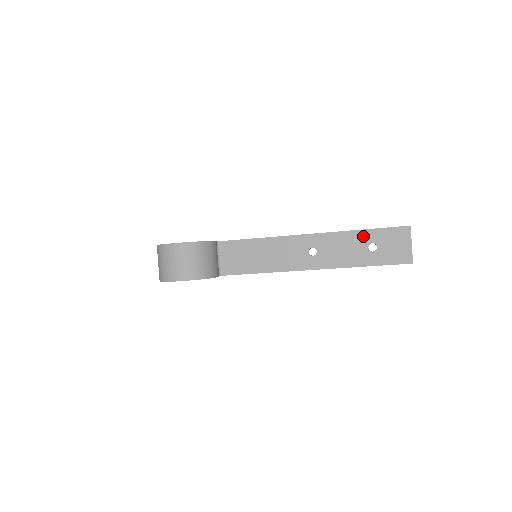
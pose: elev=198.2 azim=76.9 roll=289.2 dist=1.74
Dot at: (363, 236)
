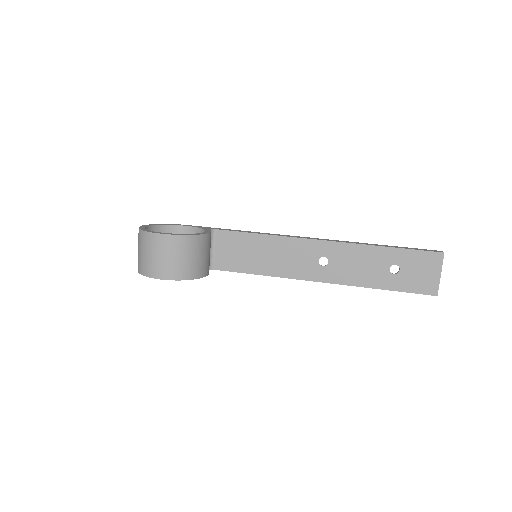
Dot at: (386, 254)
